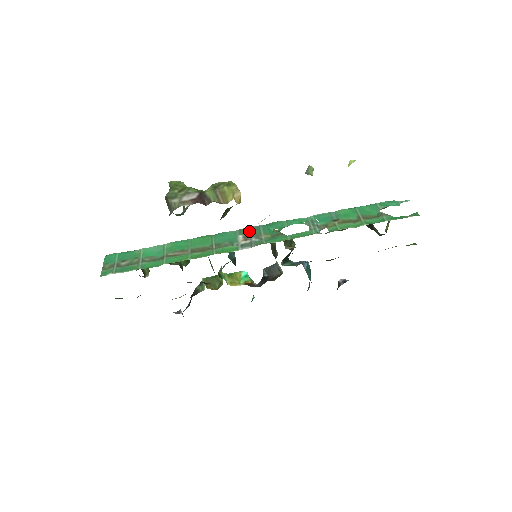
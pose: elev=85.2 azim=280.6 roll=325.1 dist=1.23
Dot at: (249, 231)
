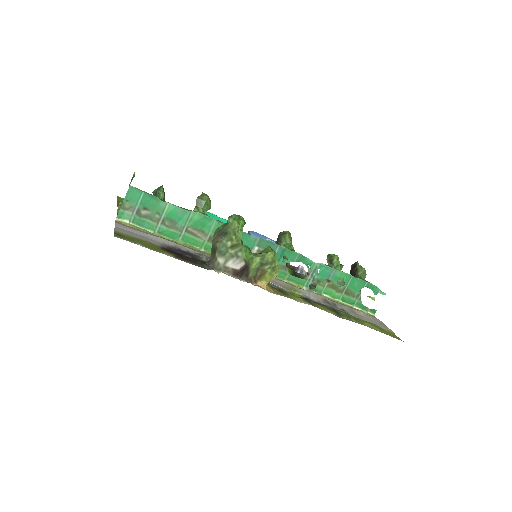
Dot at: (266, 247)
